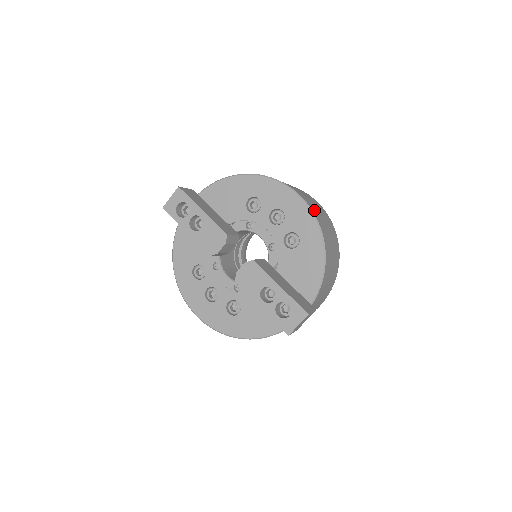
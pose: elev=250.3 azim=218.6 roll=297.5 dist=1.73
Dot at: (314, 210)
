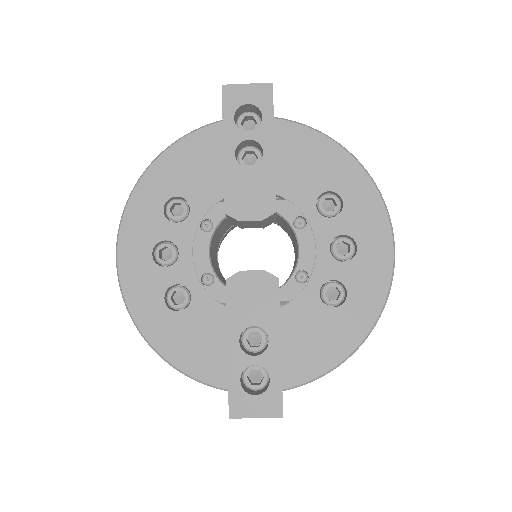
Dot at: occluded
